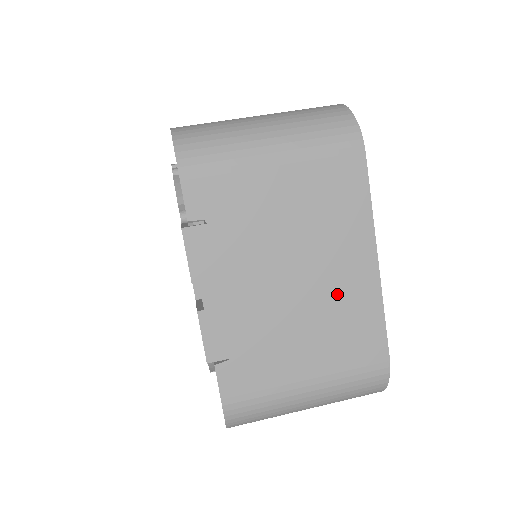
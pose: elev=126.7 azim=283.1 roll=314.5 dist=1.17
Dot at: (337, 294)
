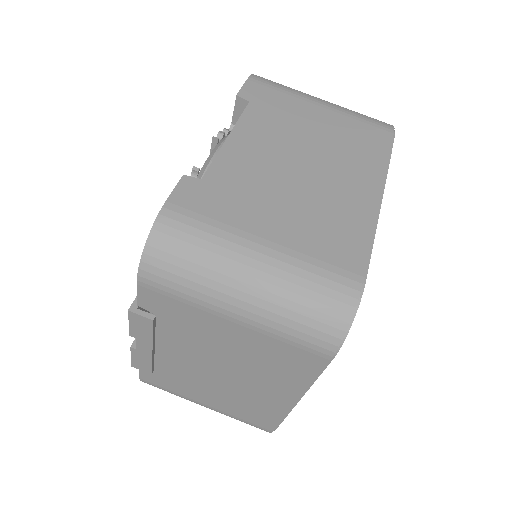
Dot at: (251, 395)
